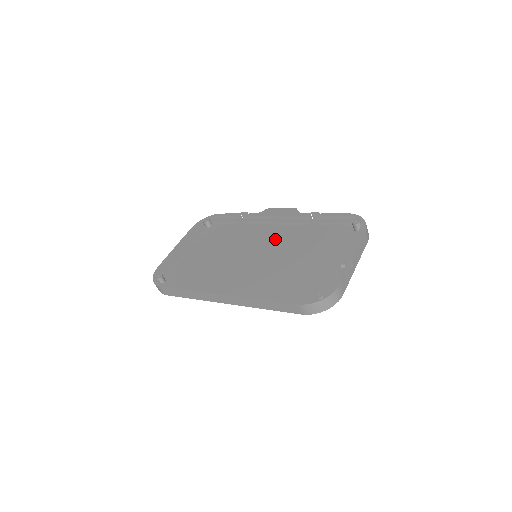
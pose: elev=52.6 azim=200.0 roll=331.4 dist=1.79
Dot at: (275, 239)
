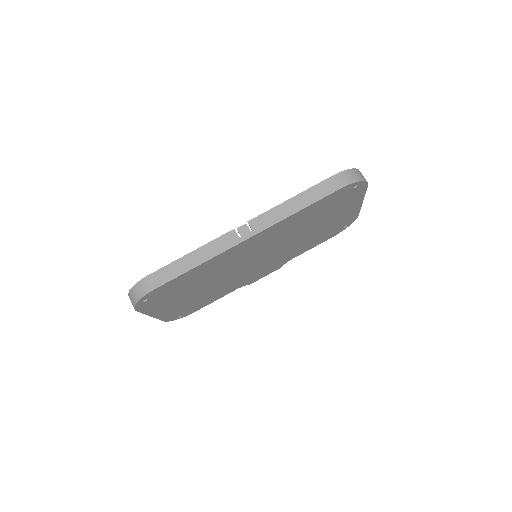
Dot at: occluded
